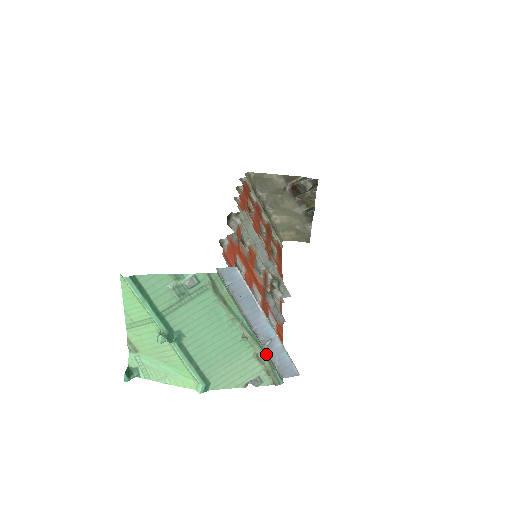
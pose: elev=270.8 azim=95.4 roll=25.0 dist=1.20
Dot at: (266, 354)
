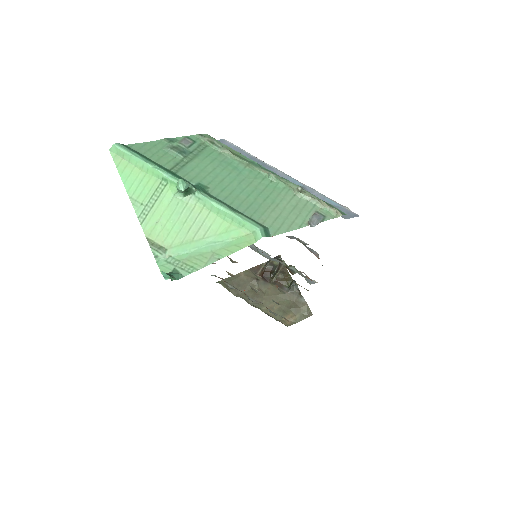
Dot at: (307, 192)
